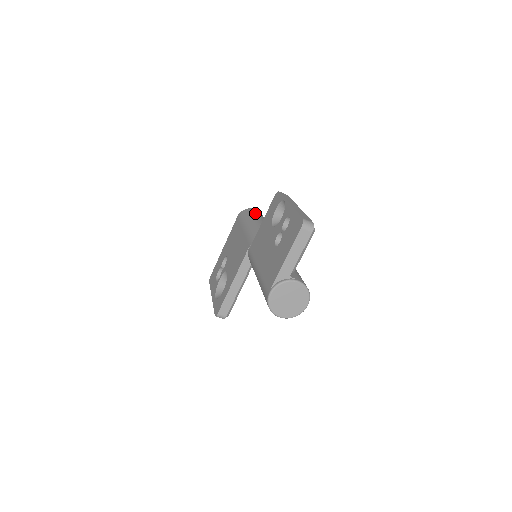
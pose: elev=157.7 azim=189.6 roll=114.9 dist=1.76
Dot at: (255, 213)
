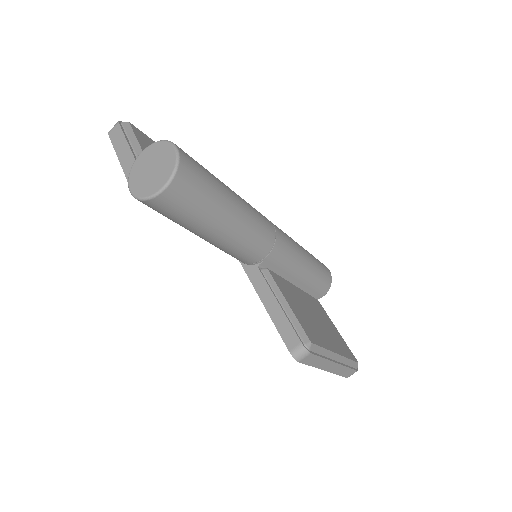
Dot at: occluded
